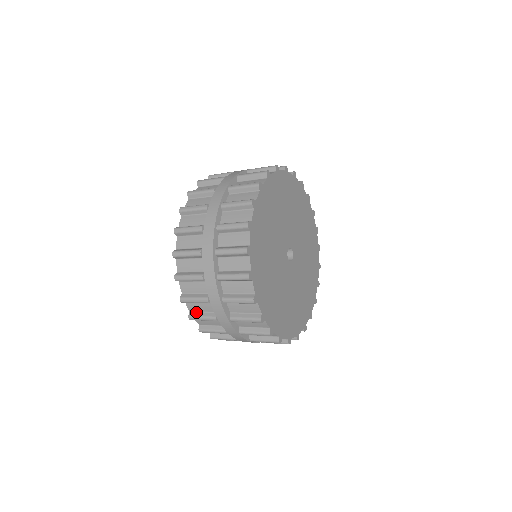
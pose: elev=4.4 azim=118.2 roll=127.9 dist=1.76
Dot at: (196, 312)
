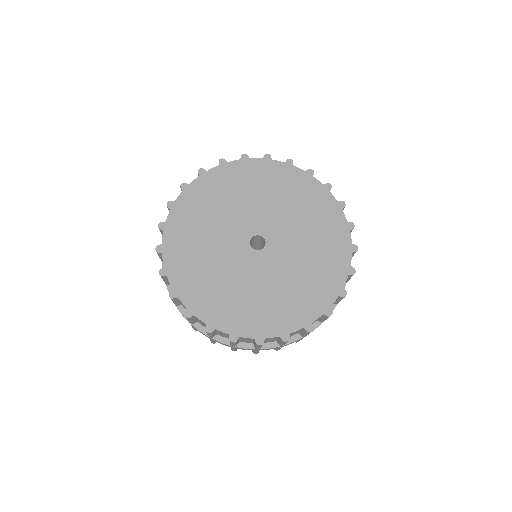
Dot at: occluded
